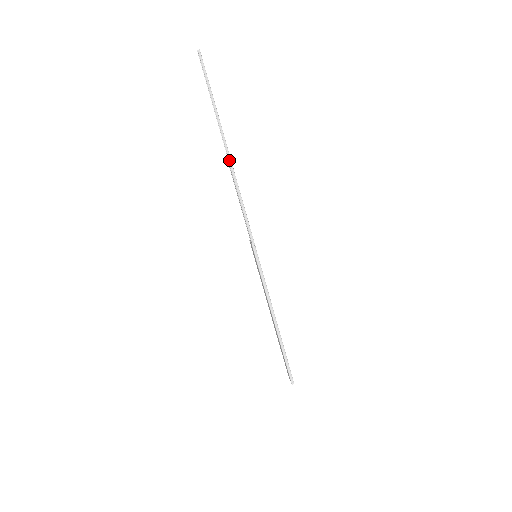
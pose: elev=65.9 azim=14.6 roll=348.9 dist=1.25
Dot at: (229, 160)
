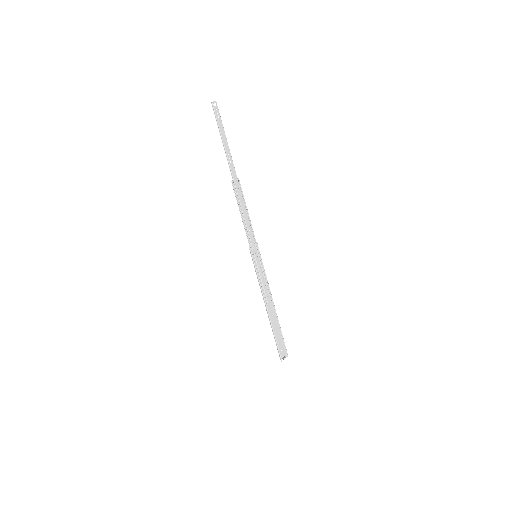
Dot at: (232, 182)
